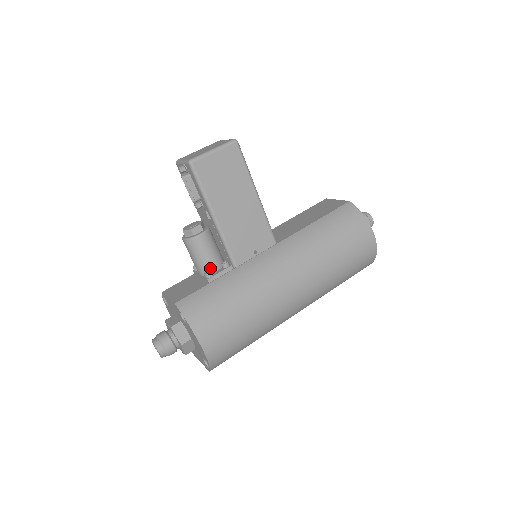
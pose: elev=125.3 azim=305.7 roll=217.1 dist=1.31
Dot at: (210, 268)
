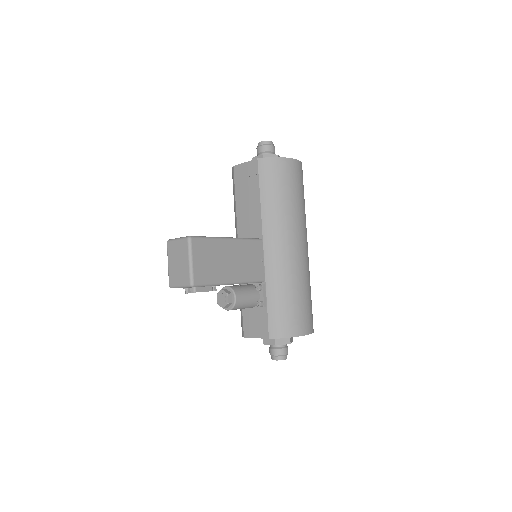
Dot at: (256, 300)
